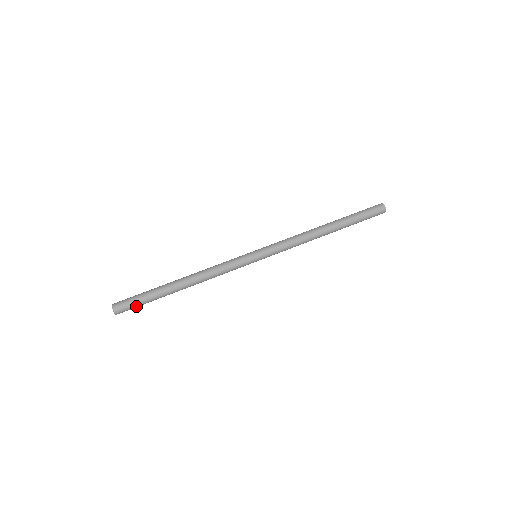
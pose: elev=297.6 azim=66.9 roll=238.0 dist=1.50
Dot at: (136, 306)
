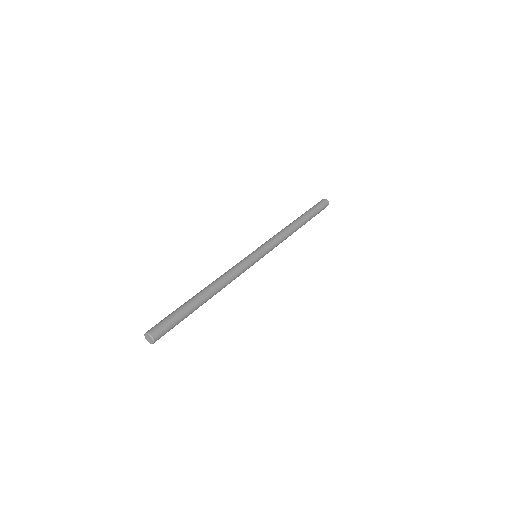
Dot at: (171, 328)
